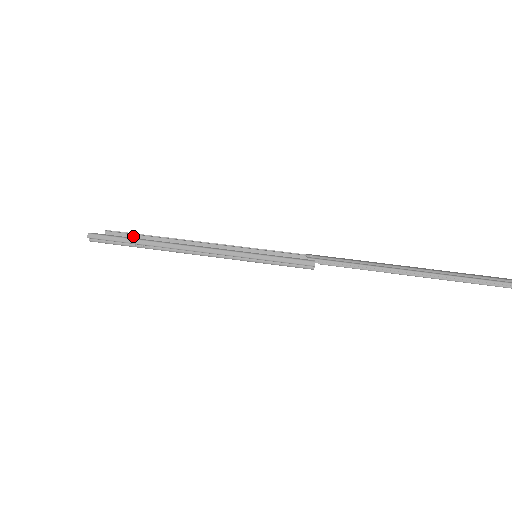
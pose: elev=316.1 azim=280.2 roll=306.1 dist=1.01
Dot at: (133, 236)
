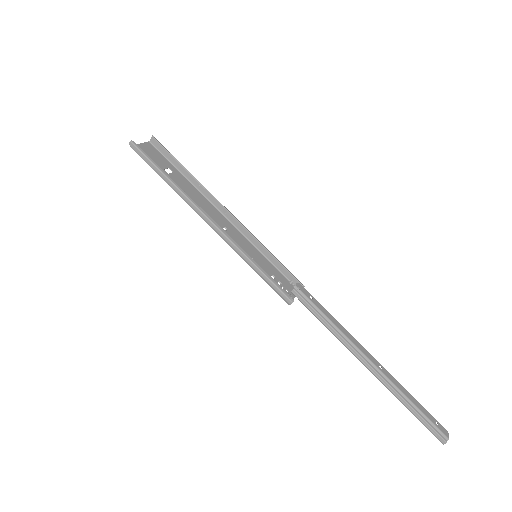
Dot at: (173, 158)
